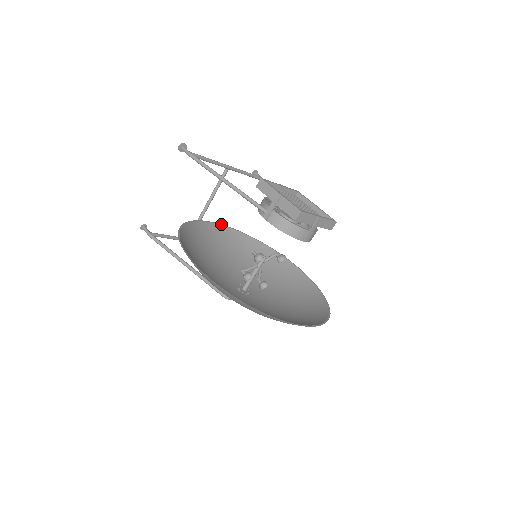
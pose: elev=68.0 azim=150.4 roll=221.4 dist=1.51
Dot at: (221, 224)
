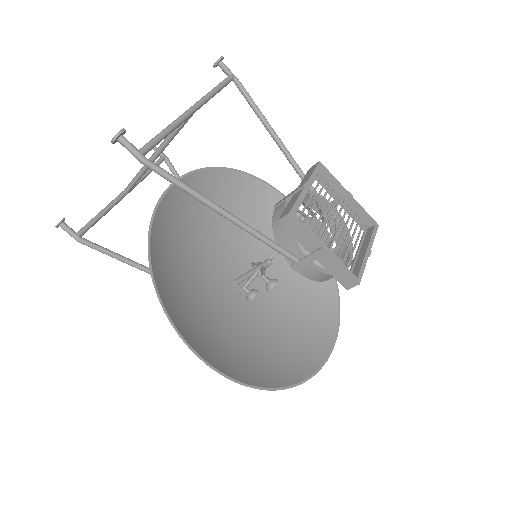
Dot at: (180, 177)
